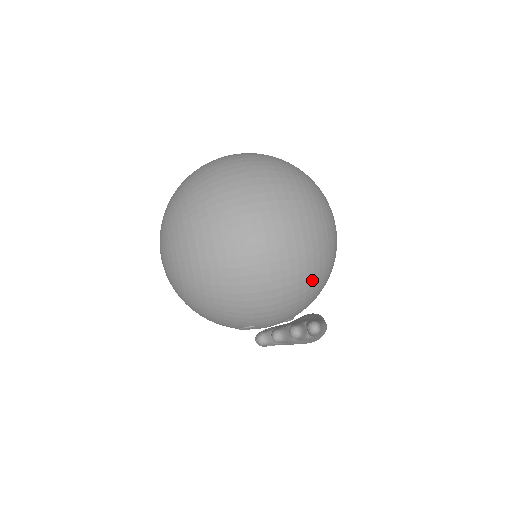
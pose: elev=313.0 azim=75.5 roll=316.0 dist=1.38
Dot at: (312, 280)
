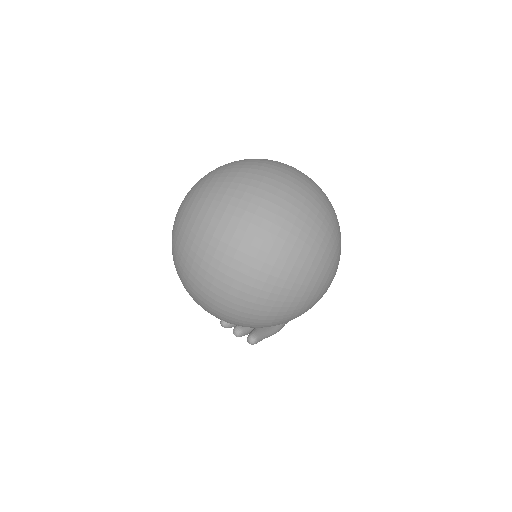
Dot at: (259, 326)
